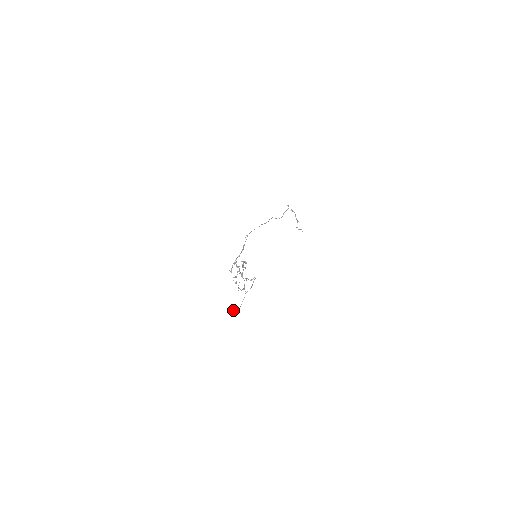
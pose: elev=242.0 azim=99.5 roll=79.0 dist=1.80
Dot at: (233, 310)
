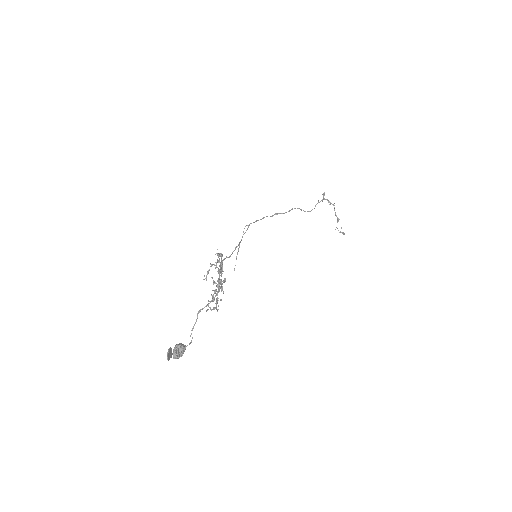
Dot at: (176, 347)
